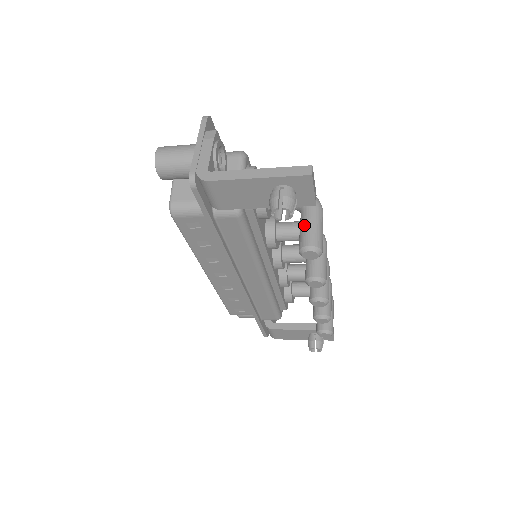
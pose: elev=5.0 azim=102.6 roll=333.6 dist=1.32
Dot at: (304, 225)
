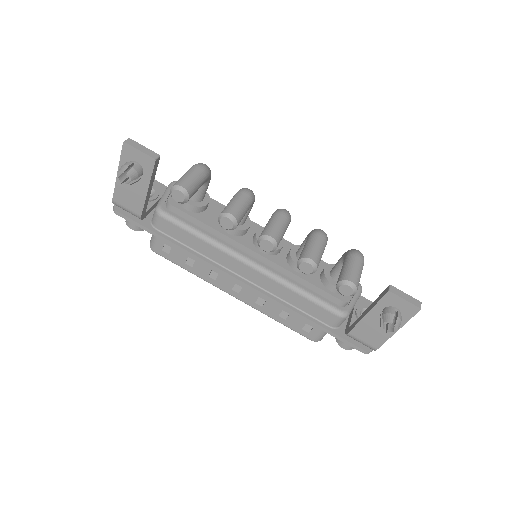
Dot at: occluded
